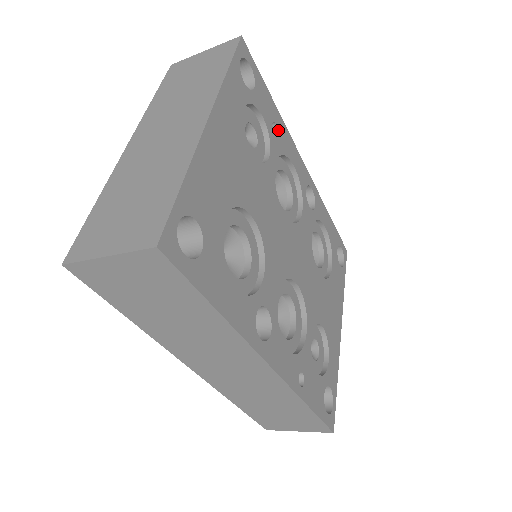
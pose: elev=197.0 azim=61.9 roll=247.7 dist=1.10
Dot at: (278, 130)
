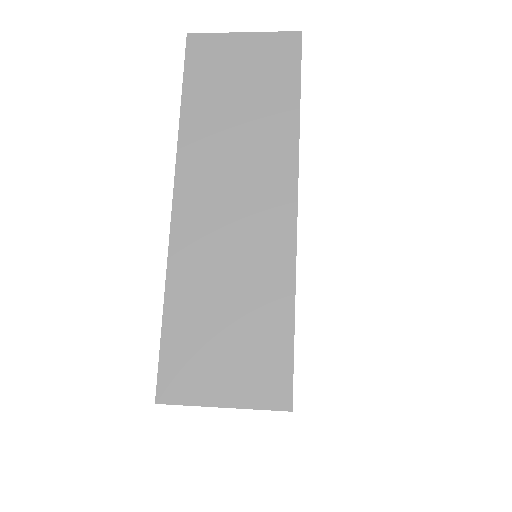
Dot at: occluded
